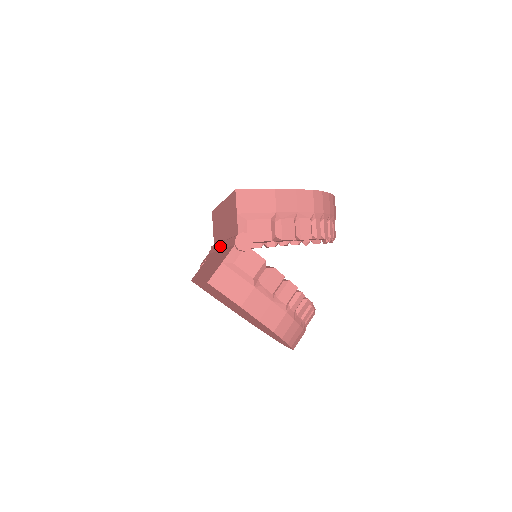
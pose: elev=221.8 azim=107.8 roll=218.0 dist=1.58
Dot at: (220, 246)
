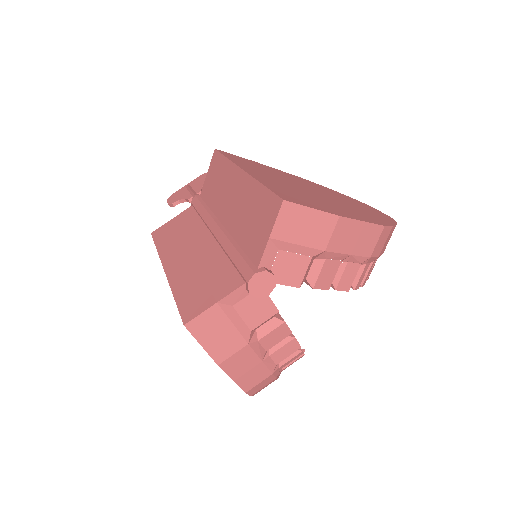
Dot at: (214, 230)
